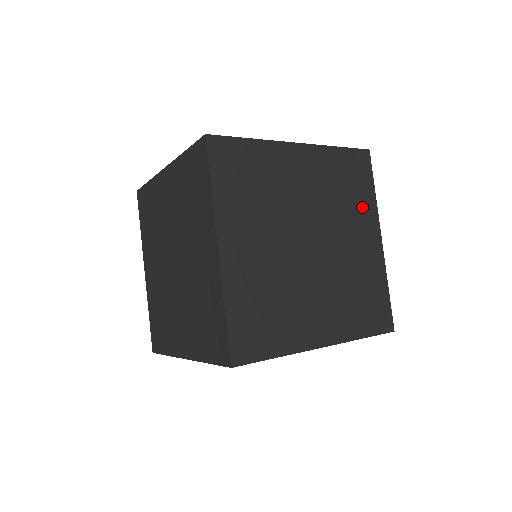
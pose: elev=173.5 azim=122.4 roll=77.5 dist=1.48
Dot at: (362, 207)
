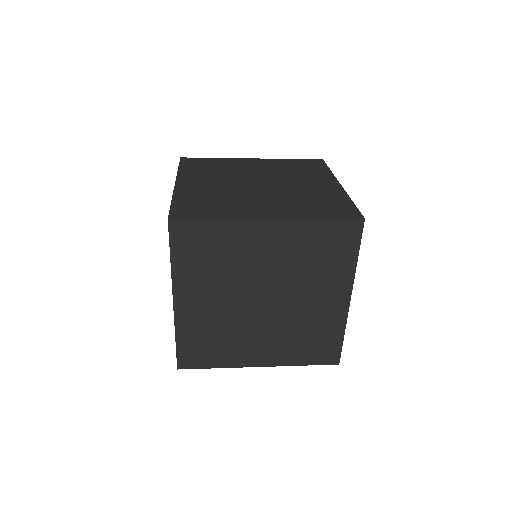
Dot at: (316, 175)
